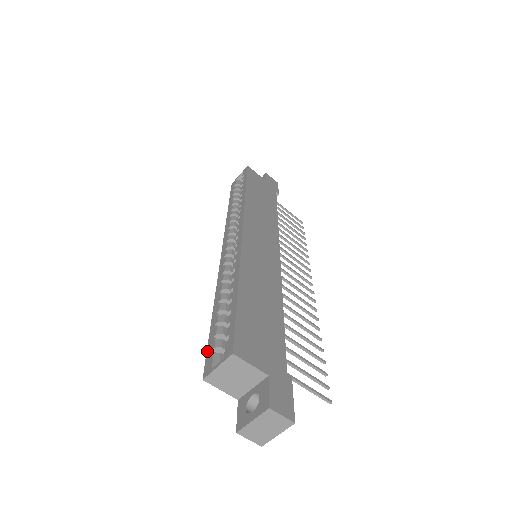
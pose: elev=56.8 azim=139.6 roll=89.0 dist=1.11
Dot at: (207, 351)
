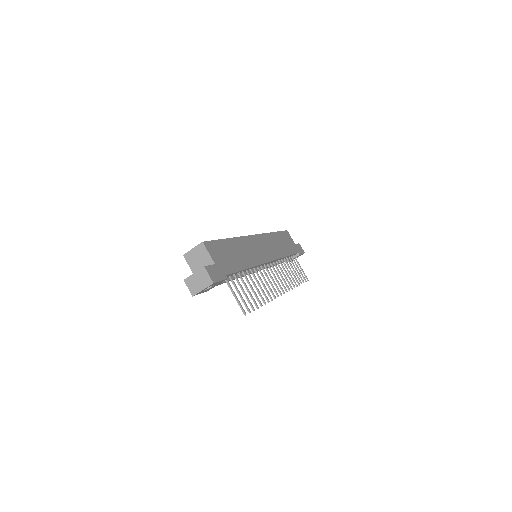
Dot at: occluded
